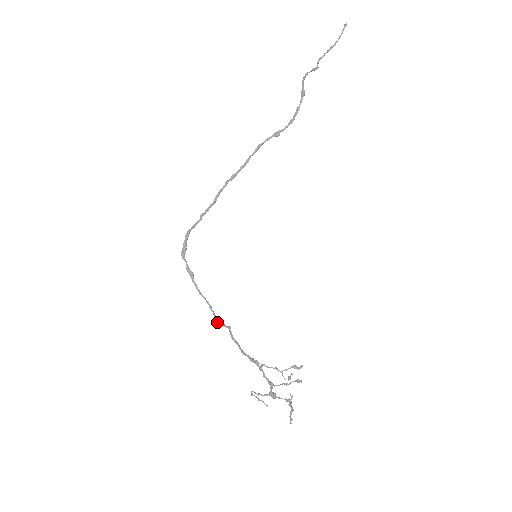
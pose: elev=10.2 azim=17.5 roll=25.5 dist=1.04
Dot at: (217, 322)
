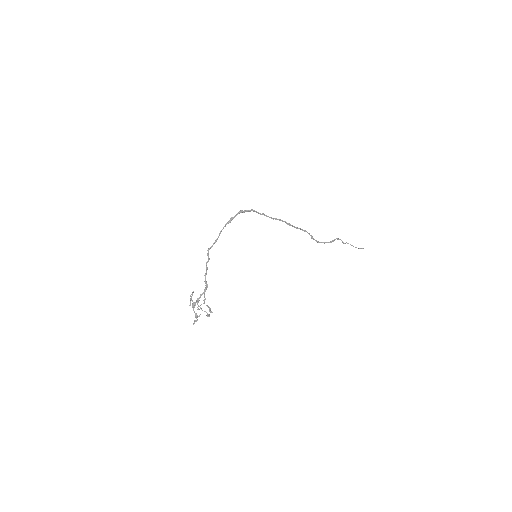
Dot at: (209, 249)
